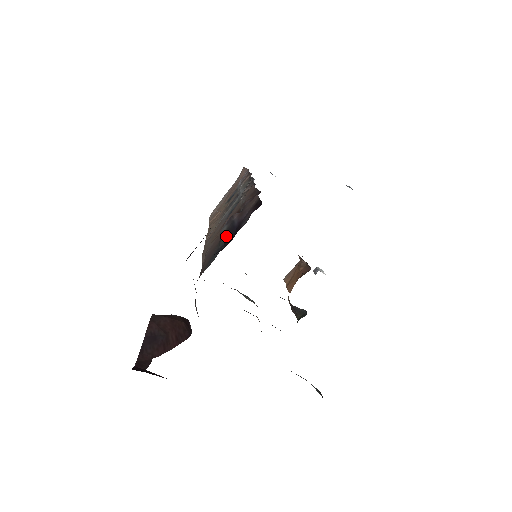
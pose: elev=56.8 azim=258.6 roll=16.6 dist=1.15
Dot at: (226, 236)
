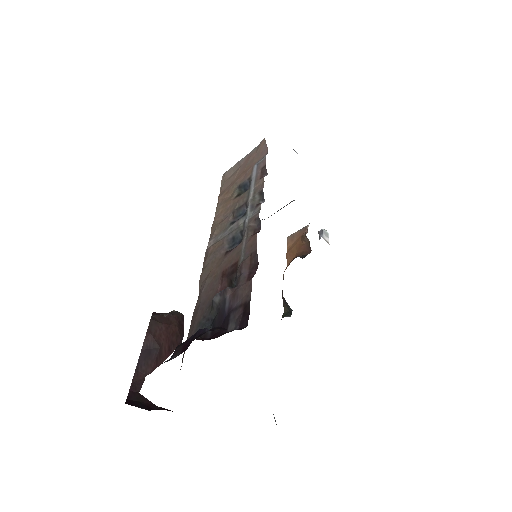
Dot at: (216, 314)
